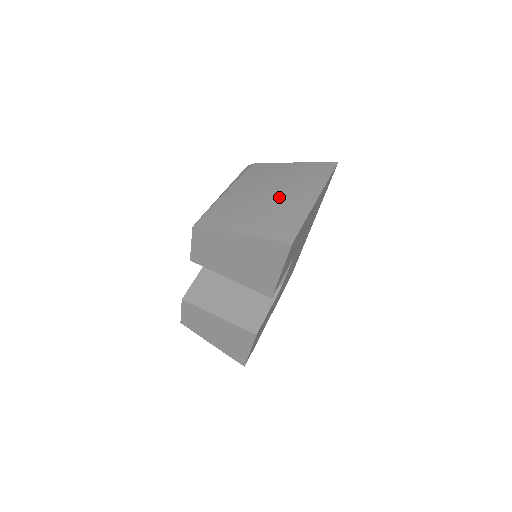
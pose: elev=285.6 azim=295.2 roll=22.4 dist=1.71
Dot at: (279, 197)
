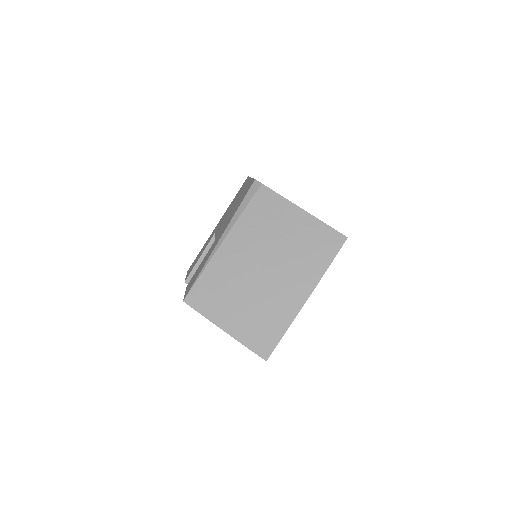
Dot at: (270, 283)
